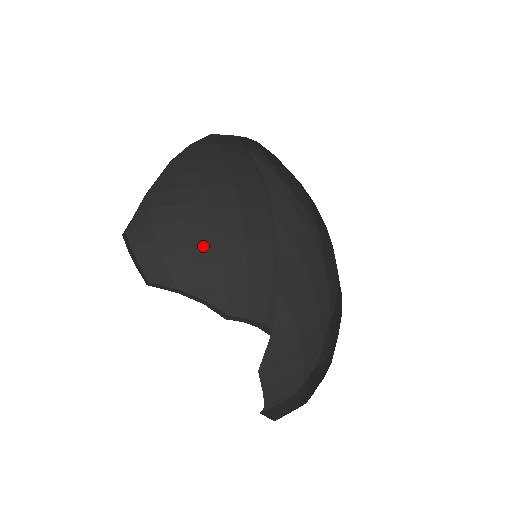
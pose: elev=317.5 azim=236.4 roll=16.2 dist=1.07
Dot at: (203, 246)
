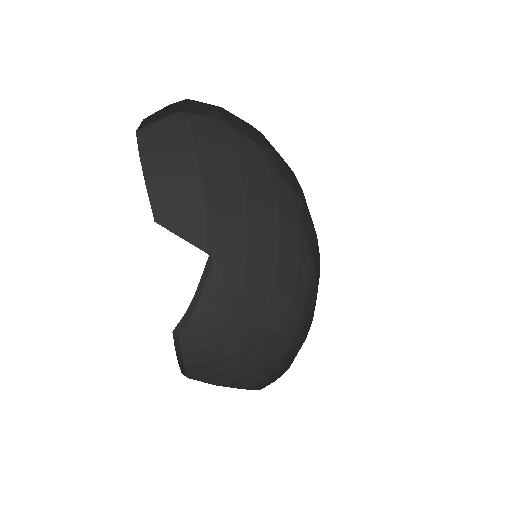
Dot at: (249, 342)
